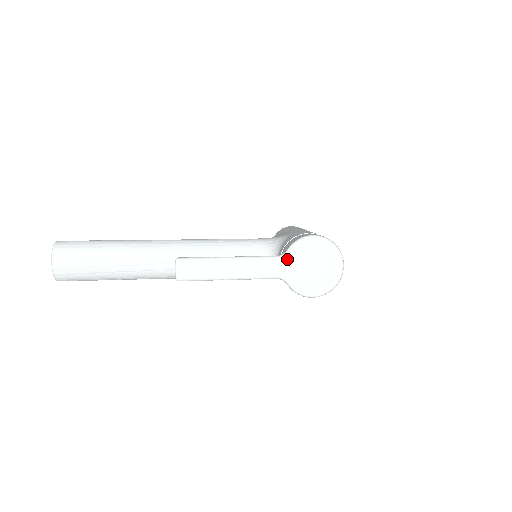
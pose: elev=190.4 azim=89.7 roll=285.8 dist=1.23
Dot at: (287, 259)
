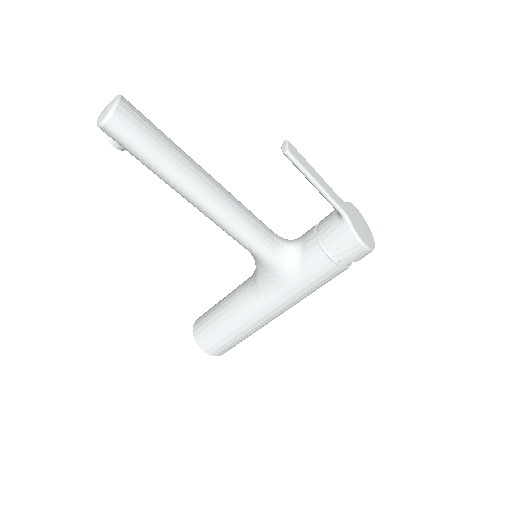
Dot at: (347, 206)
